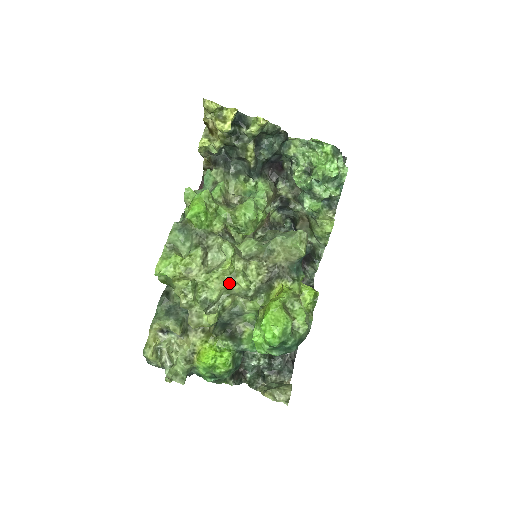
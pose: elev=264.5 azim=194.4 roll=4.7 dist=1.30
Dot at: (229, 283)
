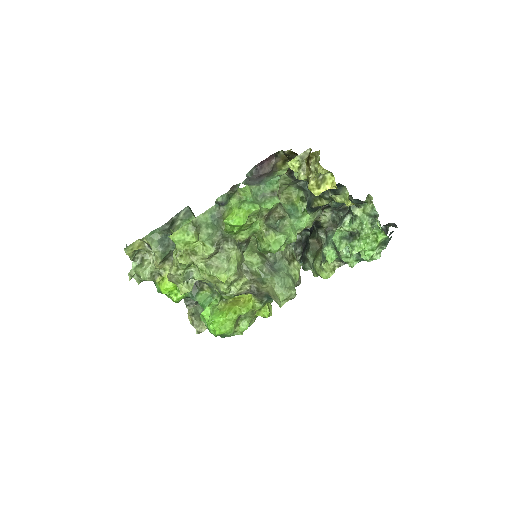
Dot at: (215, 282)
